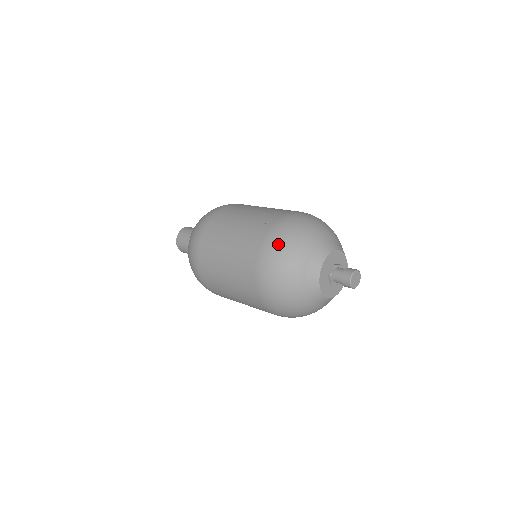
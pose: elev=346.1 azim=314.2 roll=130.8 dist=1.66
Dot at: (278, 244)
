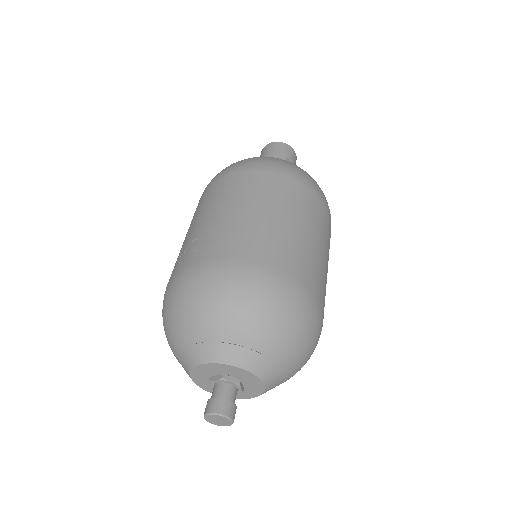
Dot at: (179, 292)
